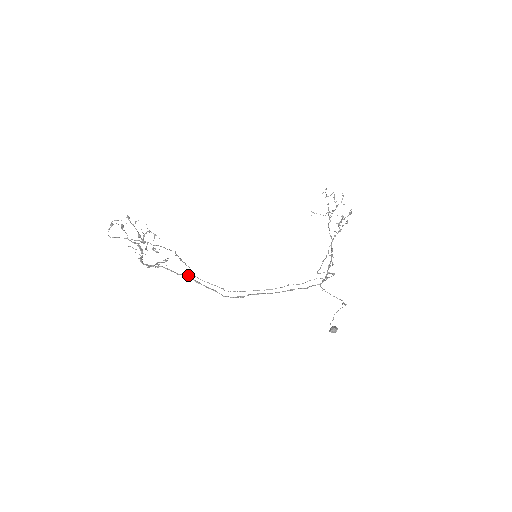
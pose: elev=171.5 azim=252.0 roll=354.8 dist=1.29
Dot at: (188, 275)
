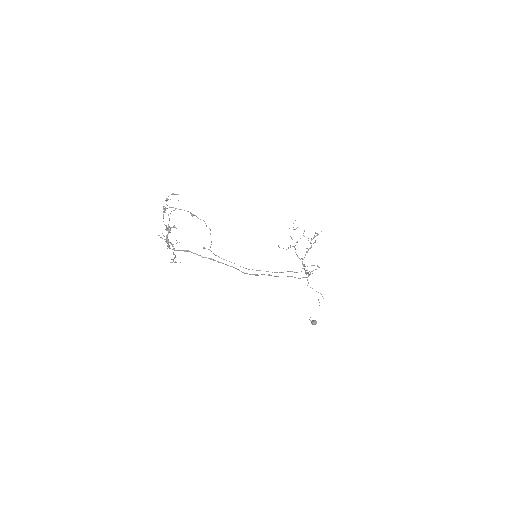
Dot at: (211, 258)
